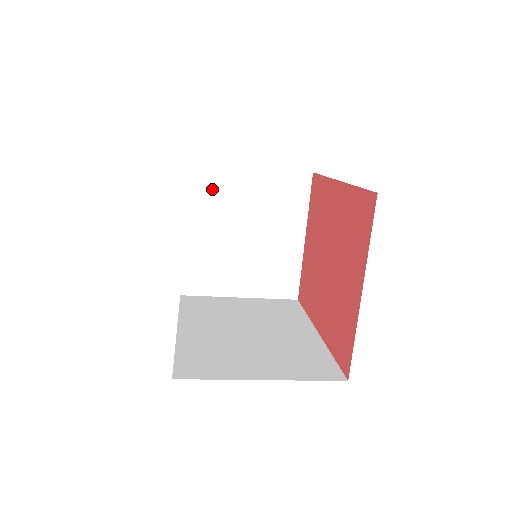
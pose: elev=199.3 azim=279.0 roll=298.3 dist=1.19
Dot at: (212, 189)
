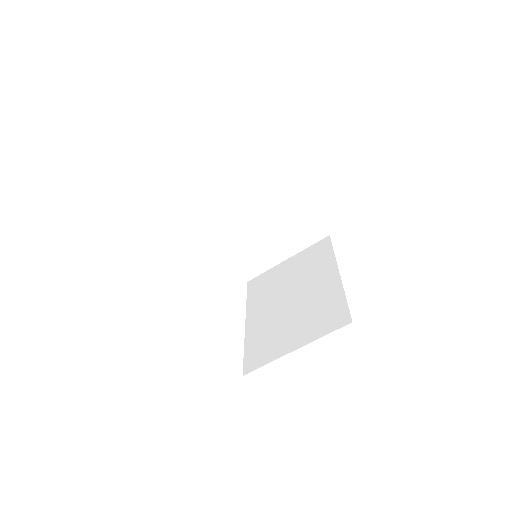
Dot at: (211, 209)
